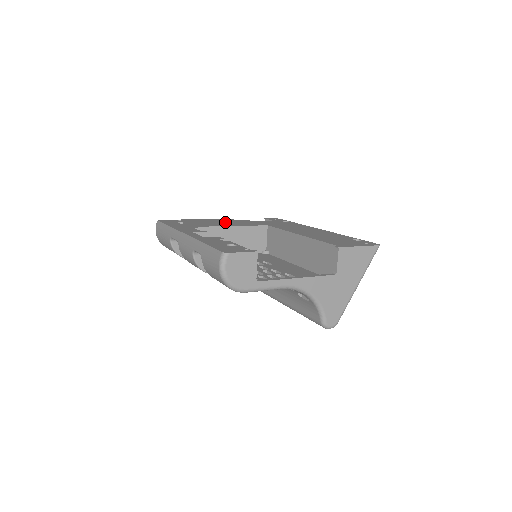
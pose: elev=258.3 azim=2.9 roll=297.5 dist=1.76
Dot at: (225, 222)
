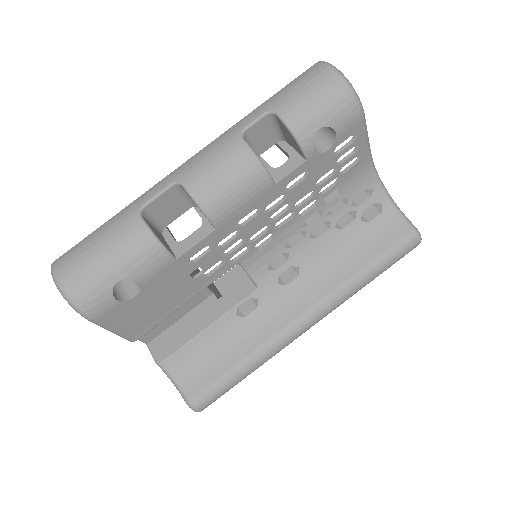
Dot at: occluded
